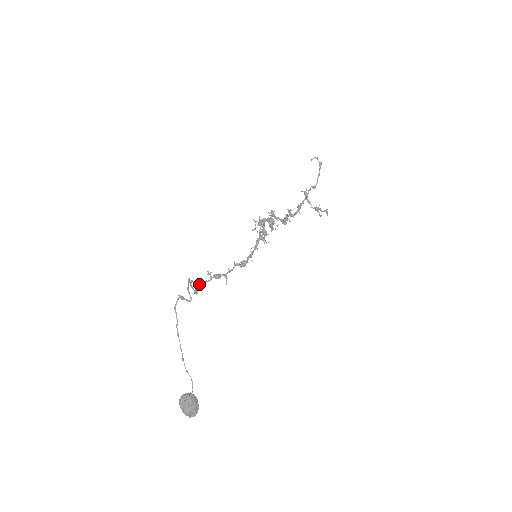
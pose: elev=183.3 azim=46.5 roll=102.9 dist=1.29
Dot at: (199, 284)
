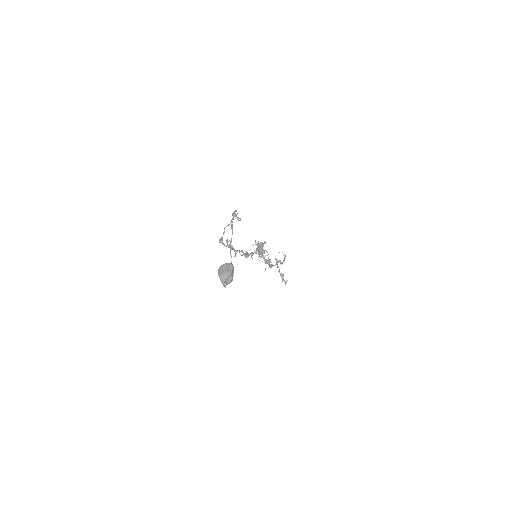
Dot at: occluded
